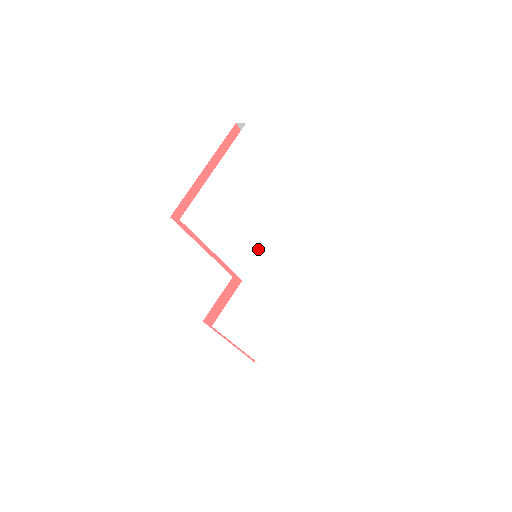
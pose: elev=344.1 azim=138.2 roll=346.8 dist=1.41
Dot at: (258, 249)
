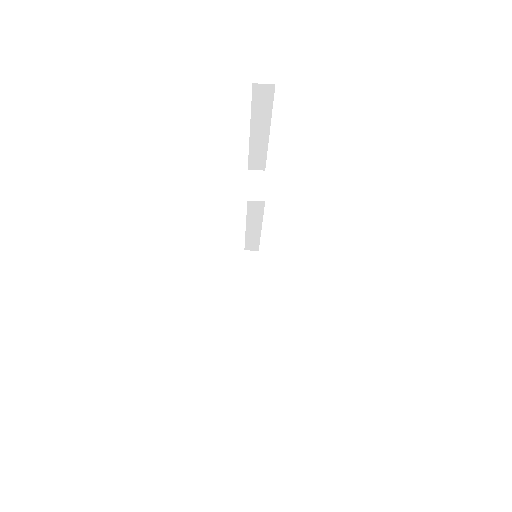
Dot at: occluded
